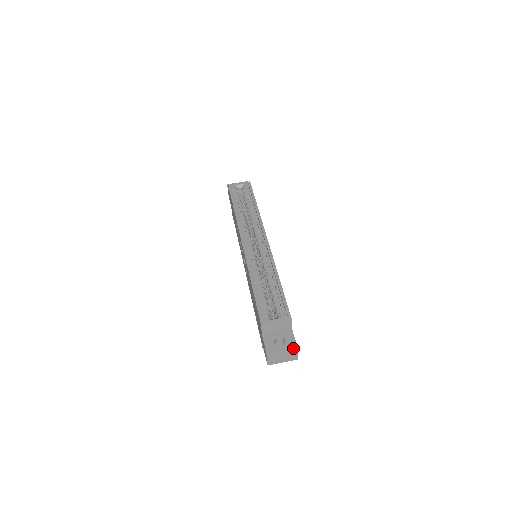
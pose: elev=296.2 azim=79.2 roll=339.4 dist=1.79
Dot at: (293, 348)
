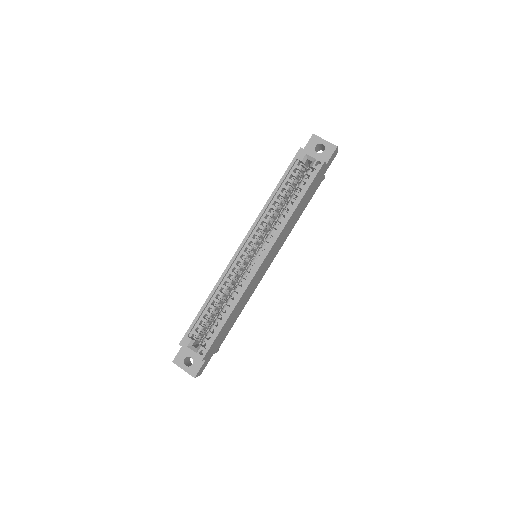
Dot at: (191, 375)
